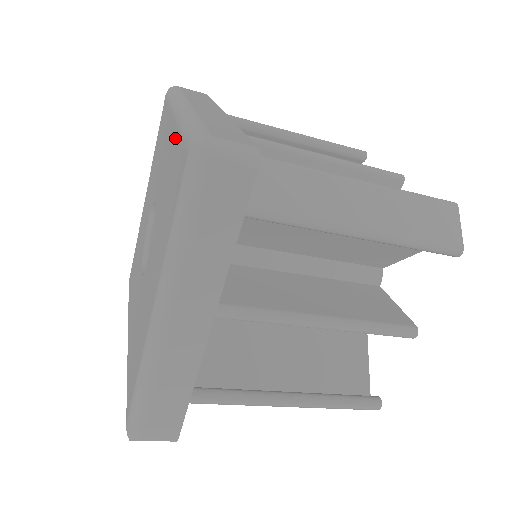
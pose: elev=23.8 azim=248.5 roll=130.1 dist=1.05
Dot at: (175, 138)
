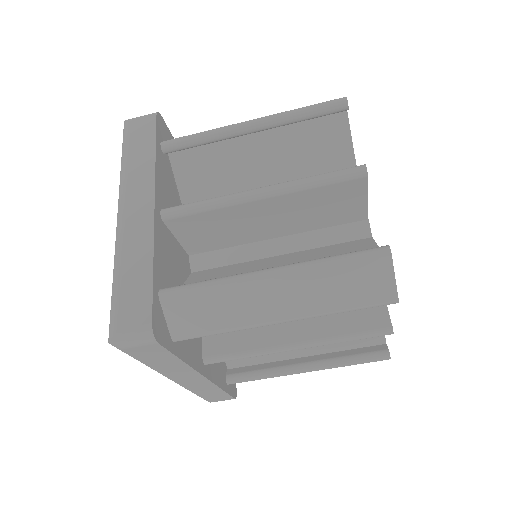
Dot at: occluded
